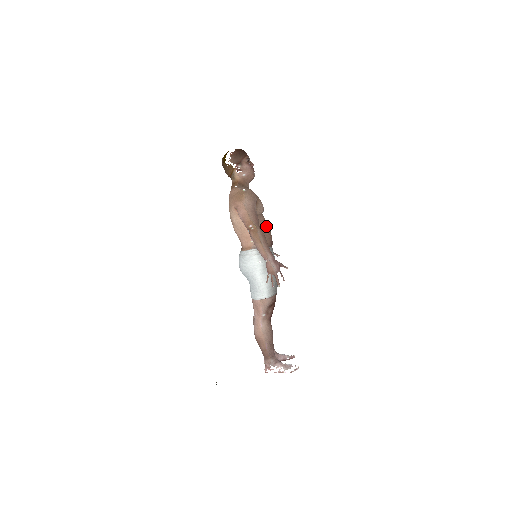
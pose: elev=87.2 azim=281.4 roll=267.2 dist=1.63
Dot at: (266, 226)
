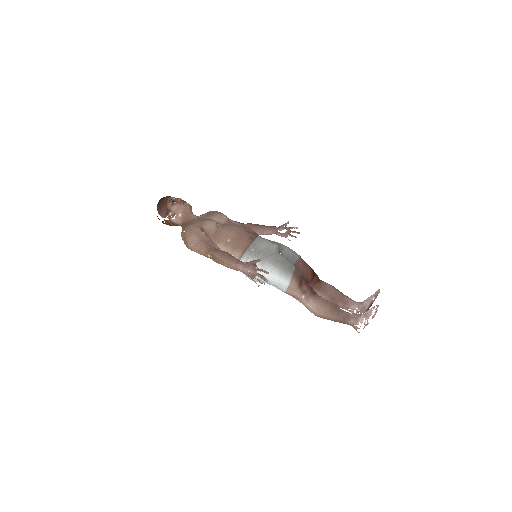
Dot at: (232, 232)
